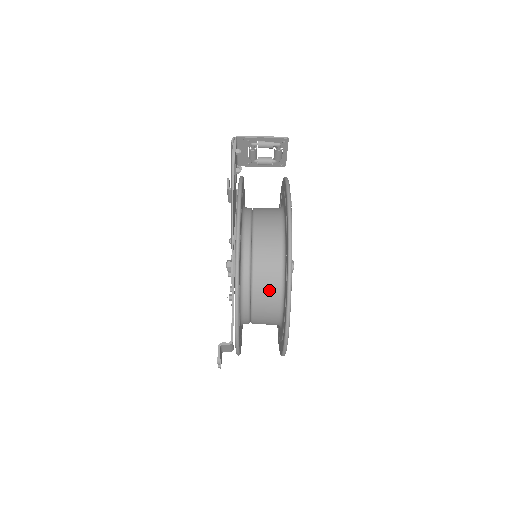
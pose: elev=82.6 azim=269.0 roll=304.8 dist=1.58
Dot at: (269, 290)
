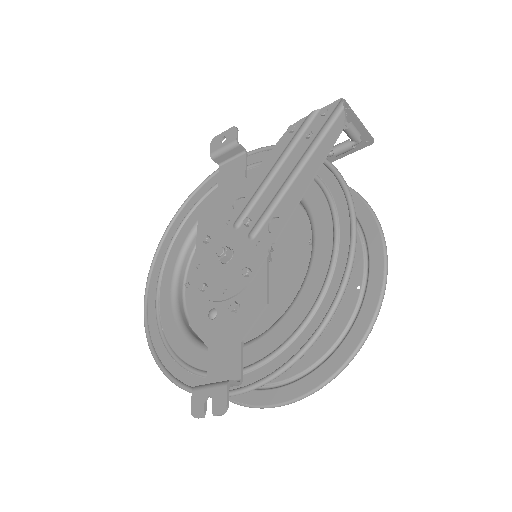
Dot at: occluded
